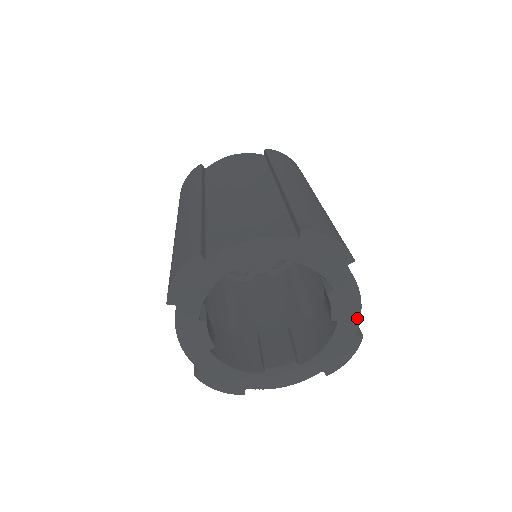
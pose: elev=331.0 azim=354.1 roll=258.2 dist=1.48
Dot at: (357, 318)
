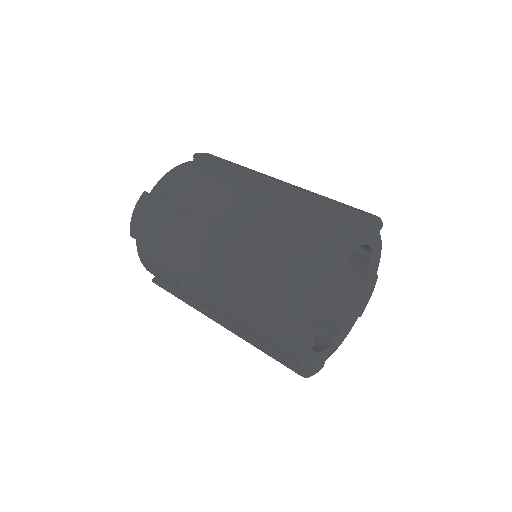
Dot at: (378, 265)
